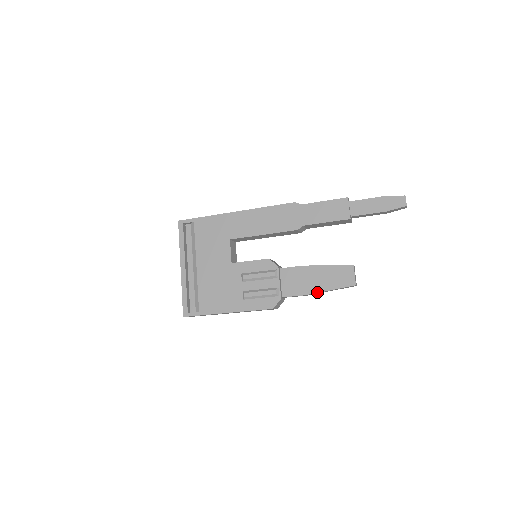
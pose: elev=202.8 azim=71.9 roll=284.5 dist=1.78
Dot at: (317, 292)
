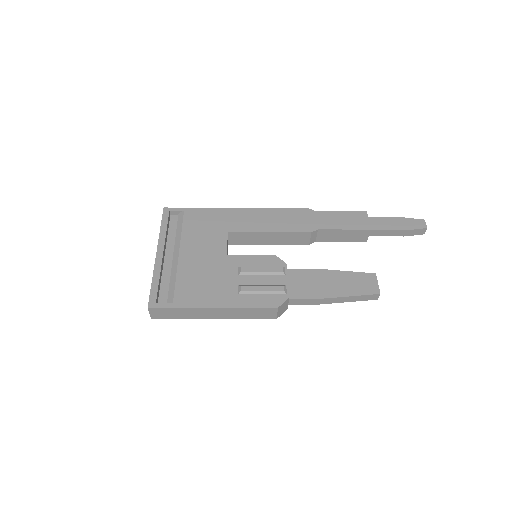
Dot at: (334, 297)
